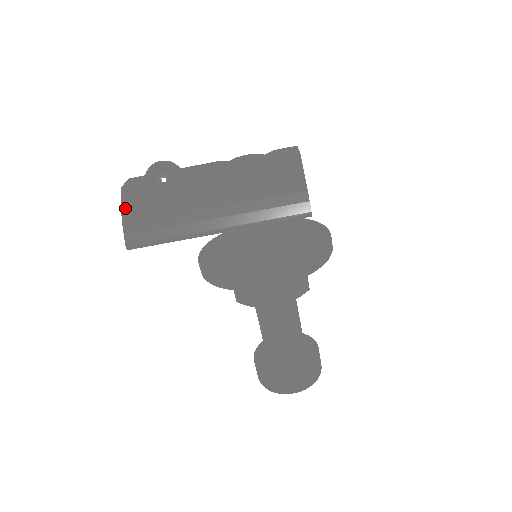
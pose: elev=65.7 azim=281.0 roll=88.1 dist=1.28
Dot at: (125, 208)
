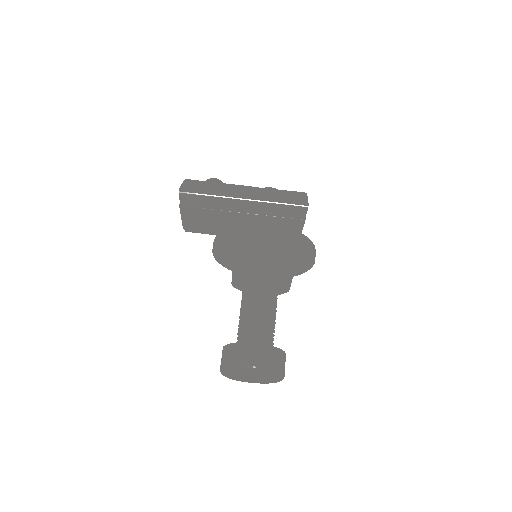
Dot at: (187, 181)
